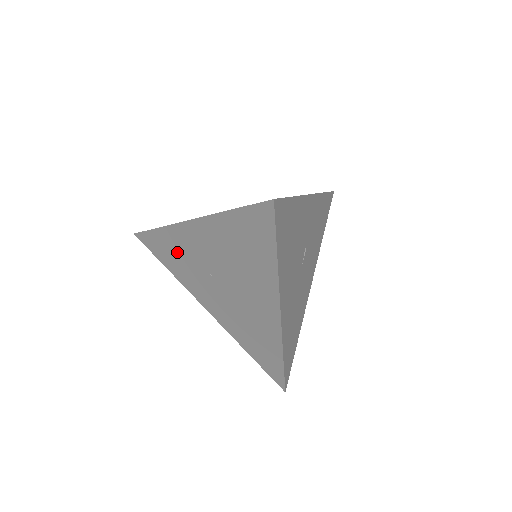
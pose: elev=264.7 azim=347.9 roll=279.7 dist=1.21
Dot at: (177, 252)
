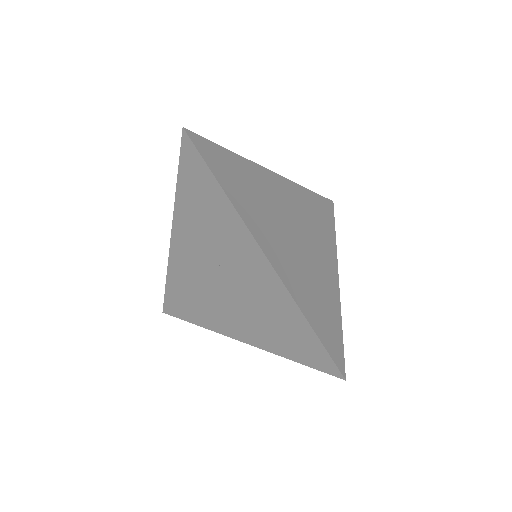
Dot at: (213, 217)
